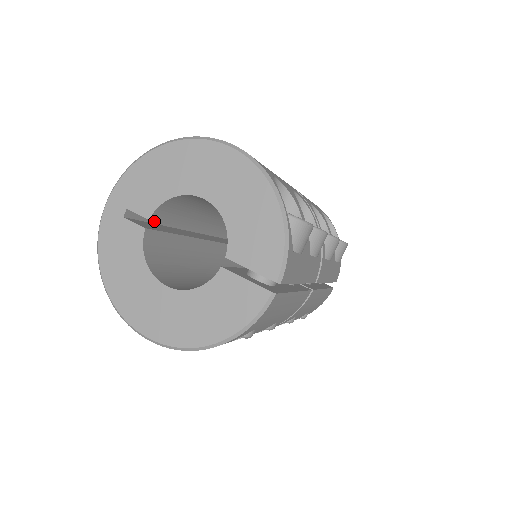
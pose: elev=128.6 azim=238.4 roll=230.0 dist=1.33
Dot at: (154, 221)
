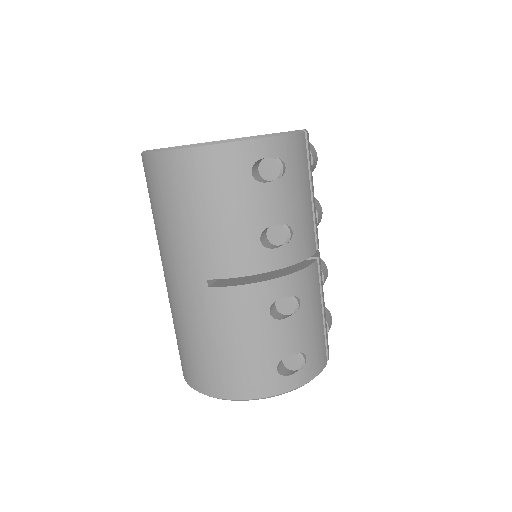
Dot at: occluded
